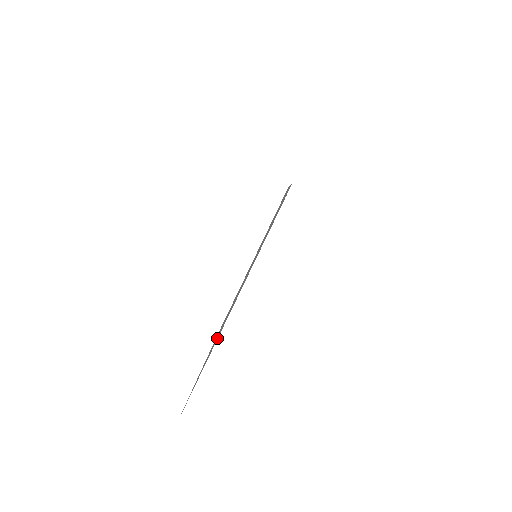
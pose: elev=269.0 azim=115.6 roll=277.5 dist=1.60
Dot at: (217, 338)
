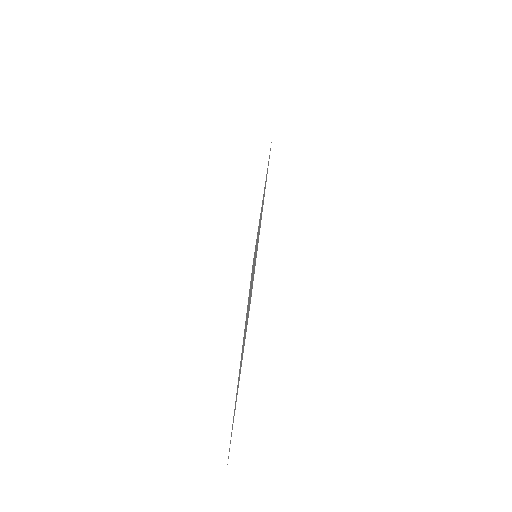
Dot at: occluded
